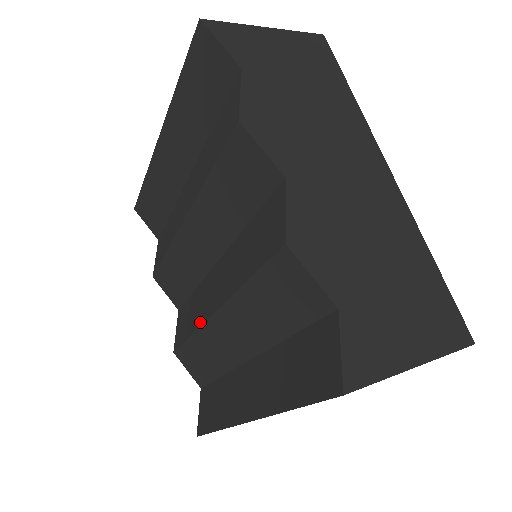
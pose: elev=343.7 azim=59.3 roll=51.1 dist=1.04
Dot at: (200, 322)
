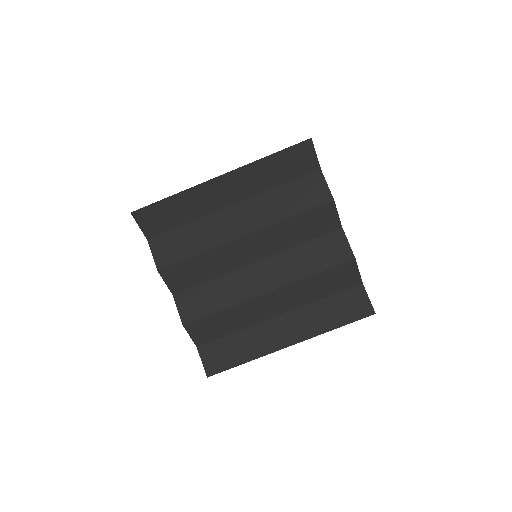
Dot at: (244, 299)
